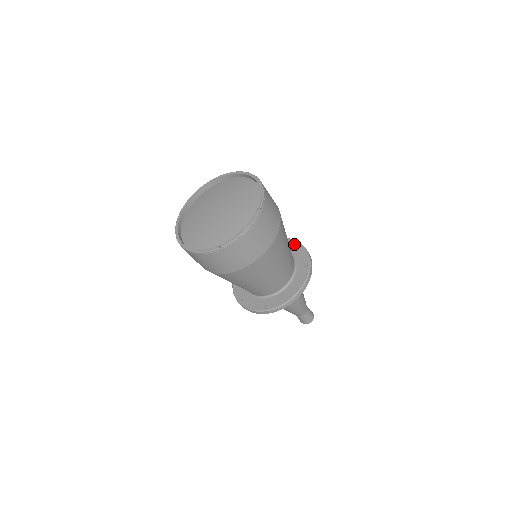
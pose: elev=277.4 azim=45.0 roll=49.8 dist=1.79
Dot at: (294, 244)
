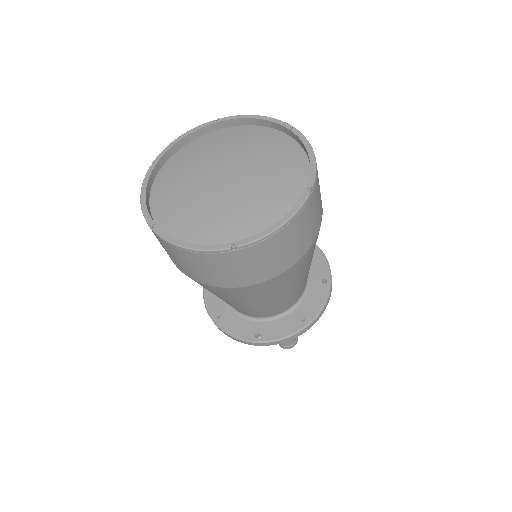
Dot at: occluded
